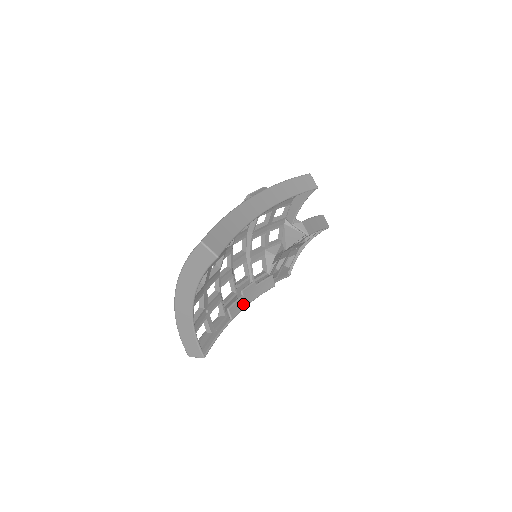
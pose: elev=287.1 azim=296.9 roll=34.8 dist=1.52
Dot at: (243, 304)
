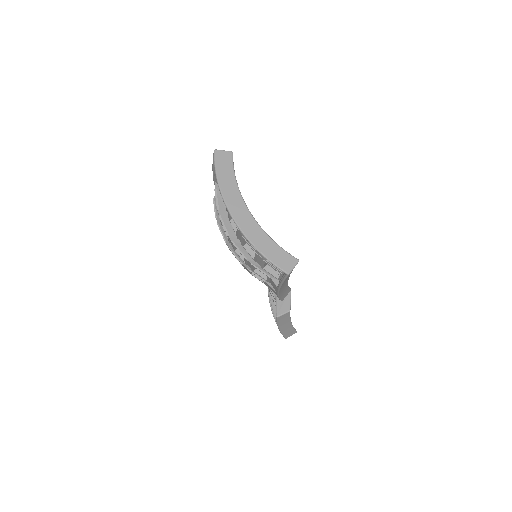
Dot at: occluded
